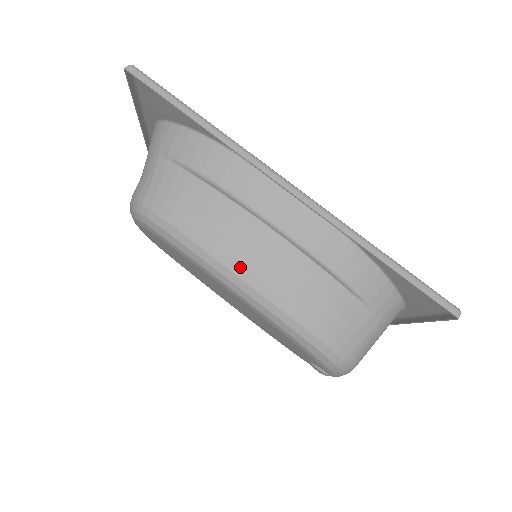
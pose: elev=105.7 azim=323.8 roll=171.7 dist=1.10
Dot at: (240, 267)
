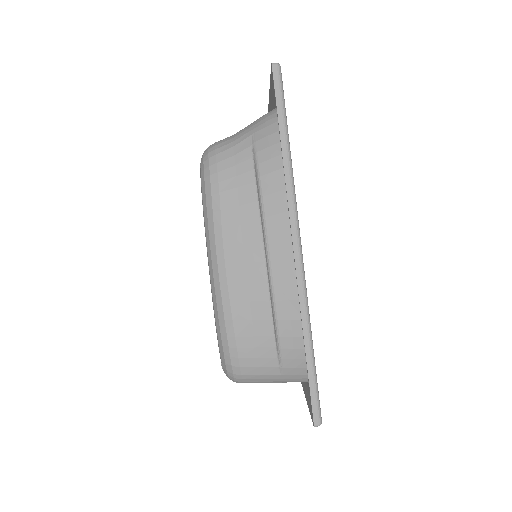
Dot at: (224, 259)
